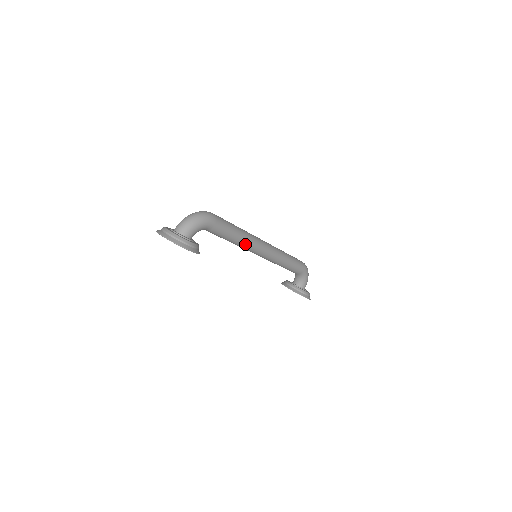
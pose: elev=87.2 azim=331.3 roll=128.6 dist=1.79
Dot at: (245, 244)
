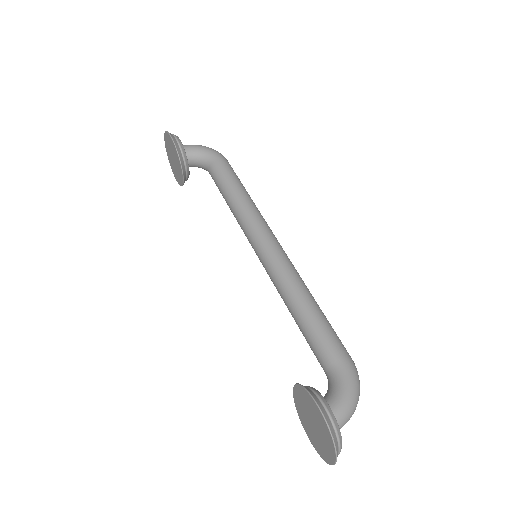
Dot at: (244, 209)
